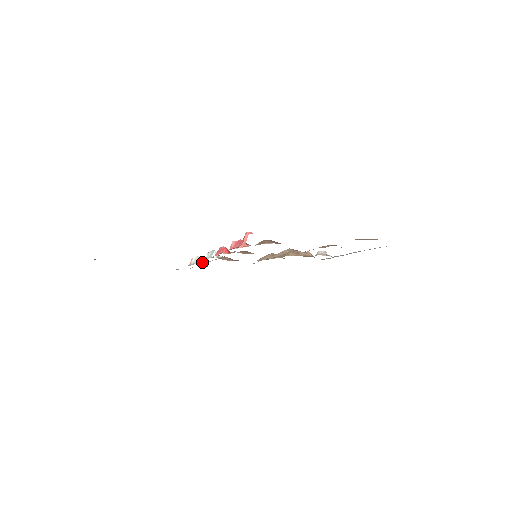
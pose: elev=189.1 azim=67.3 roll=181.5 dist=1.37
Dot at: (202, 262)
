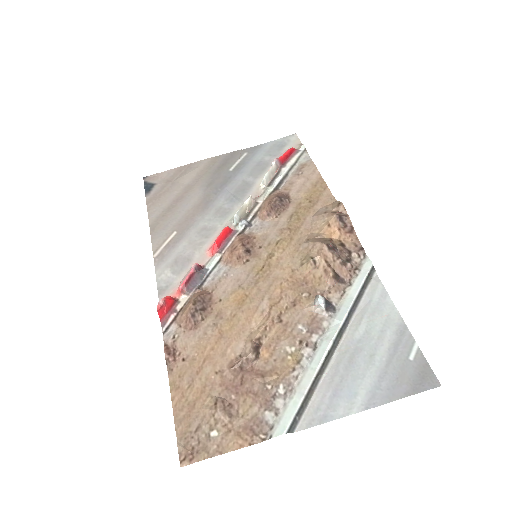
Dot at: (264, 186)
